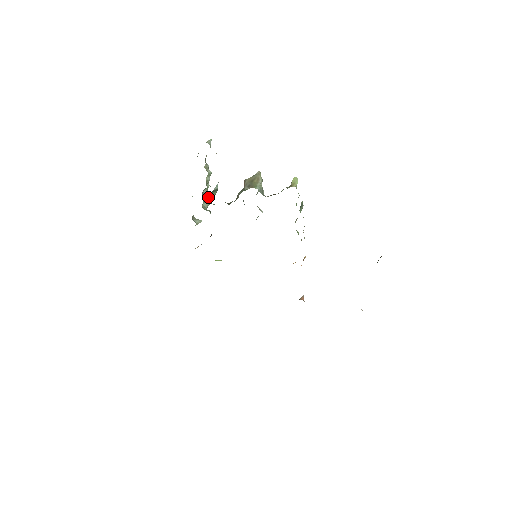
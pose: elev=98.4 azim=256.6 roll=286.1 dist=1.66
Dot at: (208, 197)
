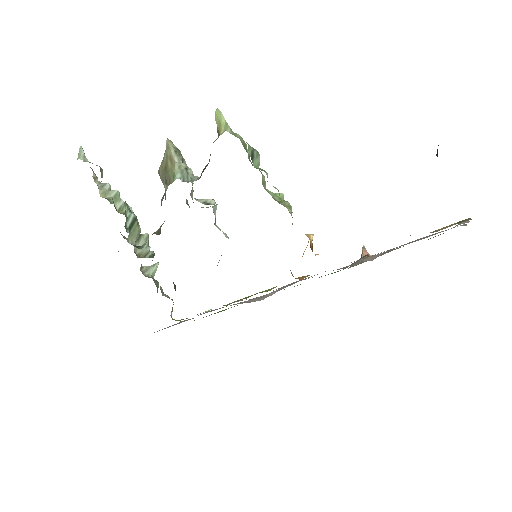
Dot at: (131, 241)
